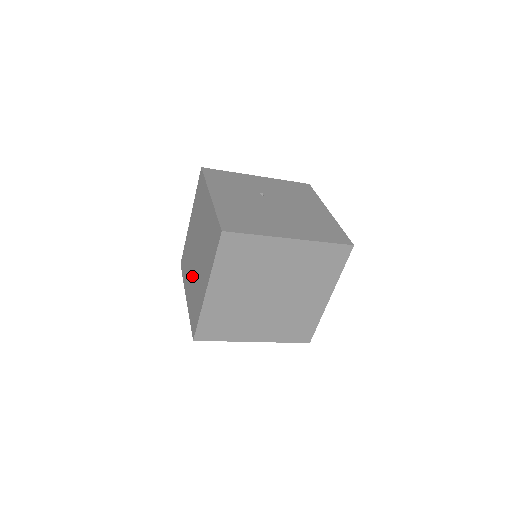
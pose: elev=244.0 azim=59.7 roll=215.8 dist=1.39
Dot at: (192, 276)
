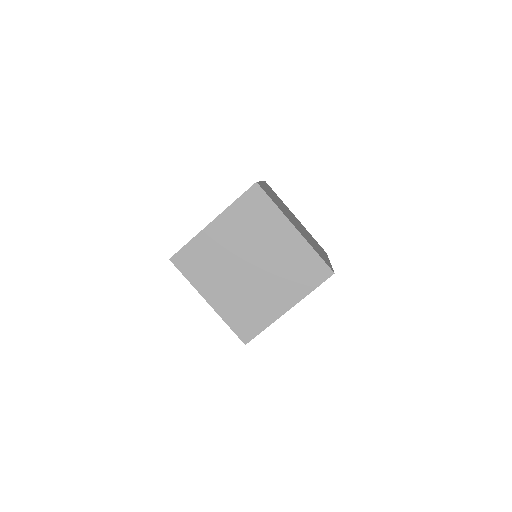
Dot at: occluded
